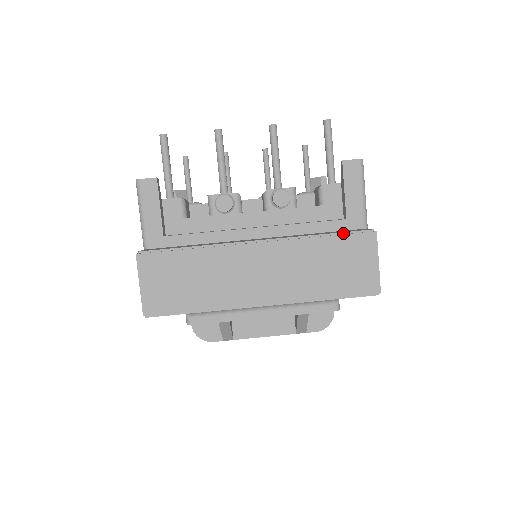
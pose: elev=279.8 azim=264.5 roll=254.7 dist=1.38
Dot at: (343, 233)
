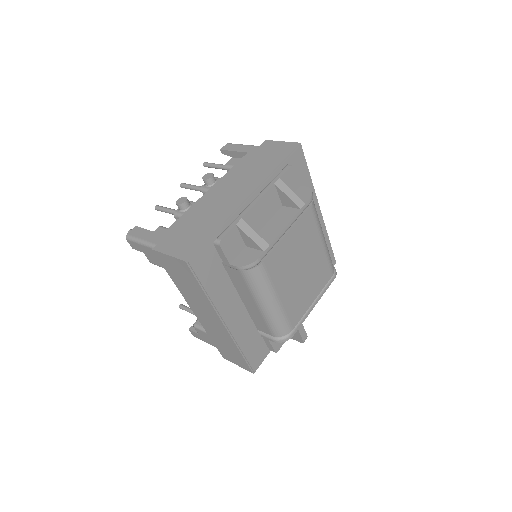
Dot at: (252, 154)
